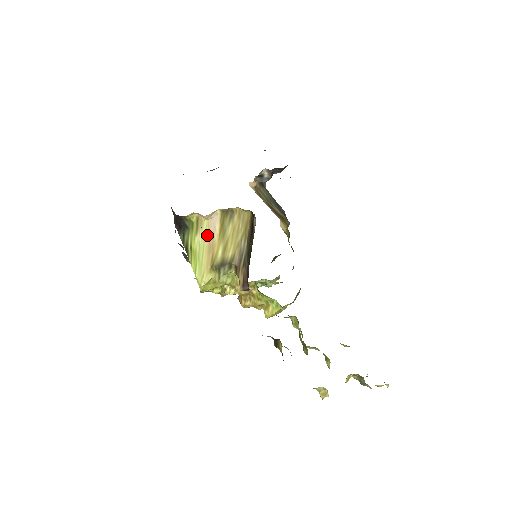
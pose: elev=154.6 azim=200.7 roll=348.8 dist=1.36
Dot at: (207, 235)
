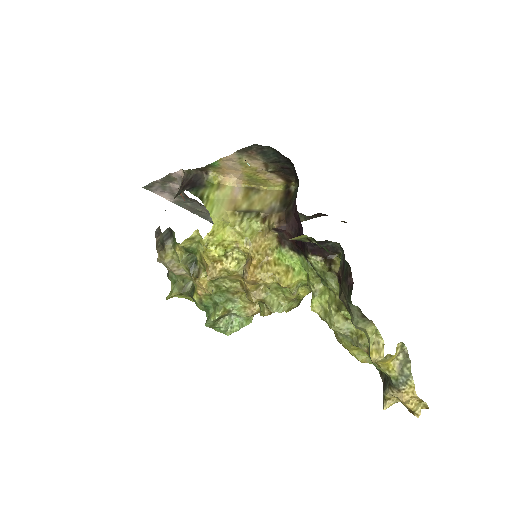
Dot at: (229, 194)
